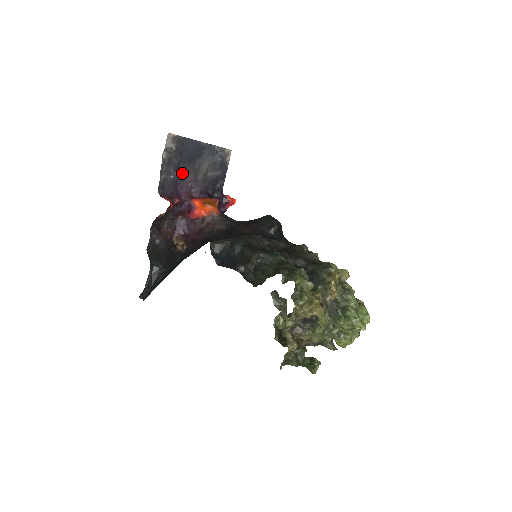
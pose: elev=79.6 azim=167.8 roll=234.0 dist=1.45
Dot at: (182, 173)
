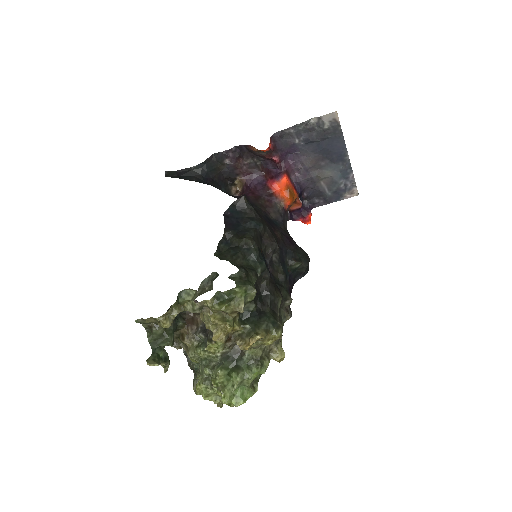
Dot at: (307, 150)
